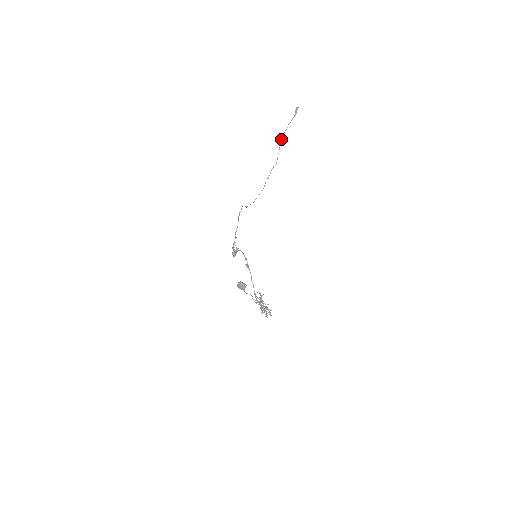
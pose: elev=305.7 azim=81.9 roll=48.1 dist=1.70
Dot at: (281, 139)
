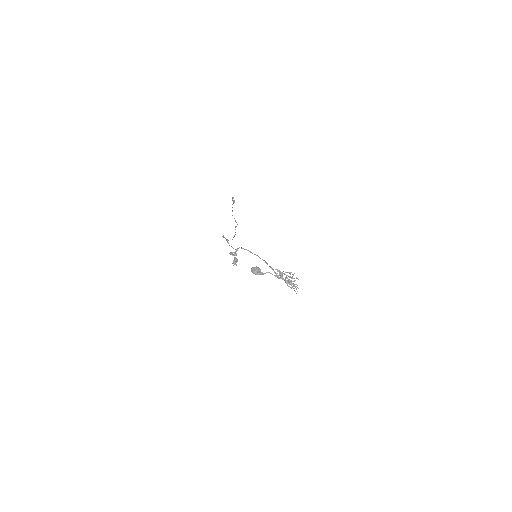
Dot at: occluded
